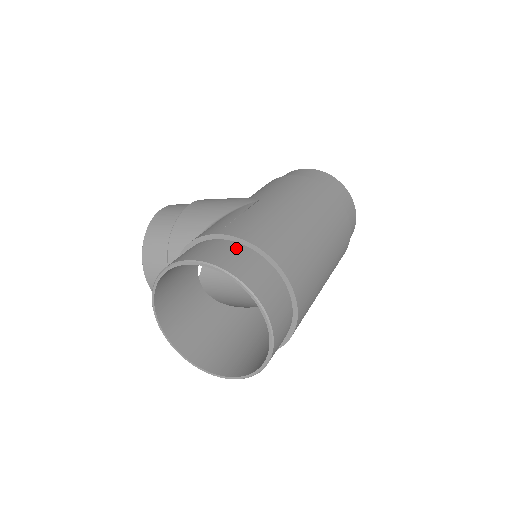
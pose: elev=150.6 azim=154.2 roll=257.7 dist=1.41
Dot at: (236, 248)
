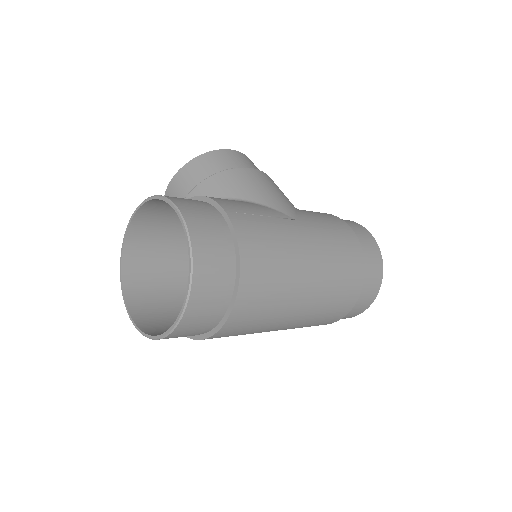
Dot at: (224, 237)
